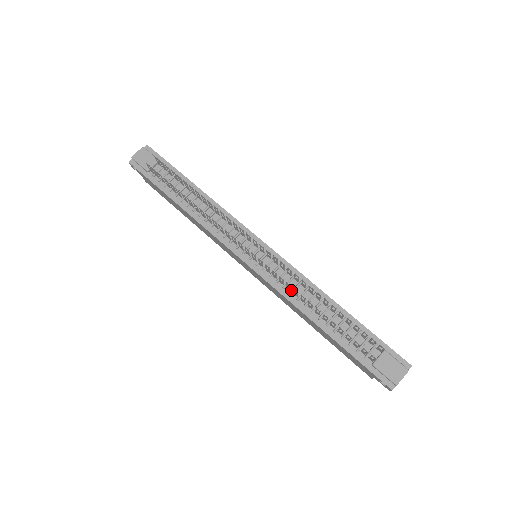
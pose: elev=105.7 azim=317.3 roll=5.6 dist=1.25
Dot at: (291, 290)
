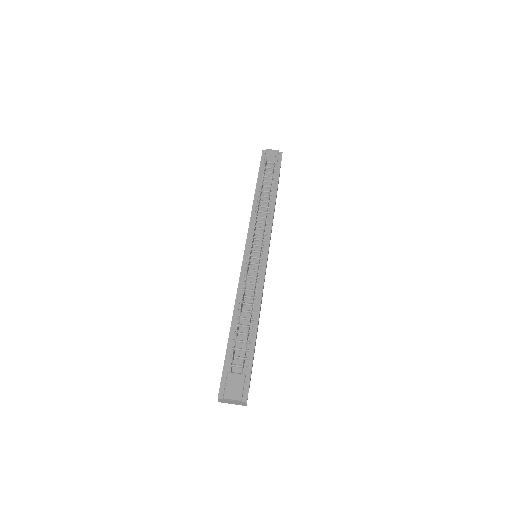
Dot at: (246, 288)
